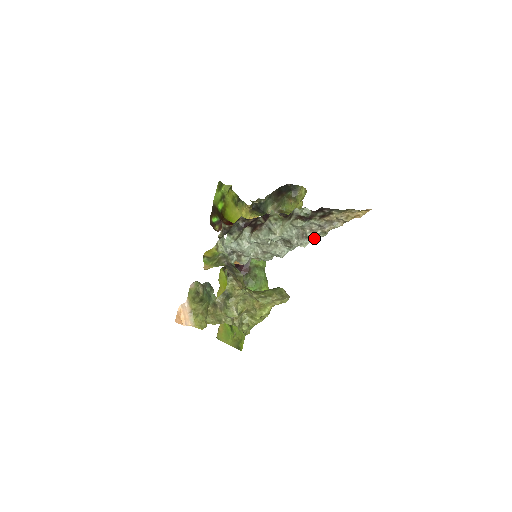
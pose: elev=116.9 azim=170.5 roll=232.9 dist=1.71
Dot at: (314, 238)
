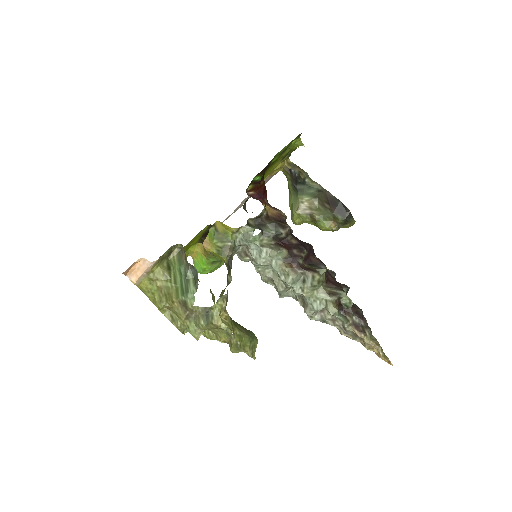
Dot at: (326, 323)
